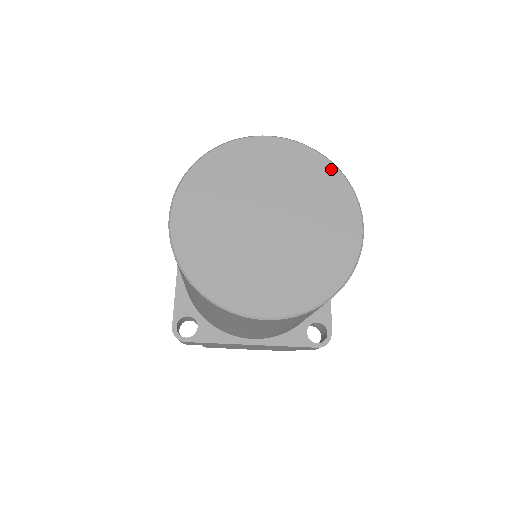
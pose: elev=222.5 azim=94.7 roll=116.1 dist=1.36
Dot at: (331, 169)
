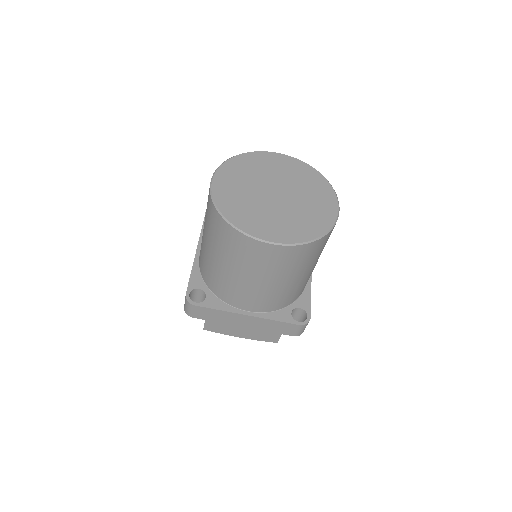
Dot at: (319, 175)
